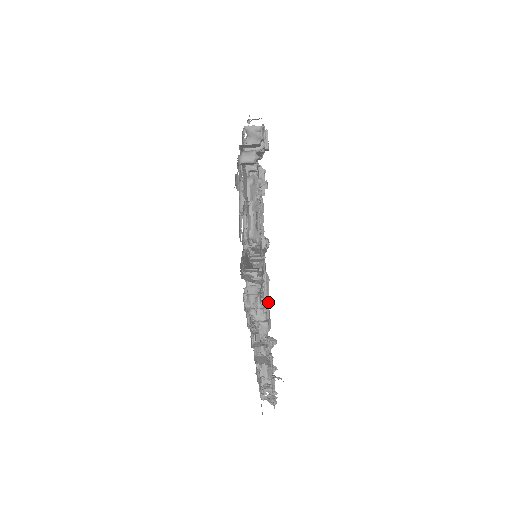
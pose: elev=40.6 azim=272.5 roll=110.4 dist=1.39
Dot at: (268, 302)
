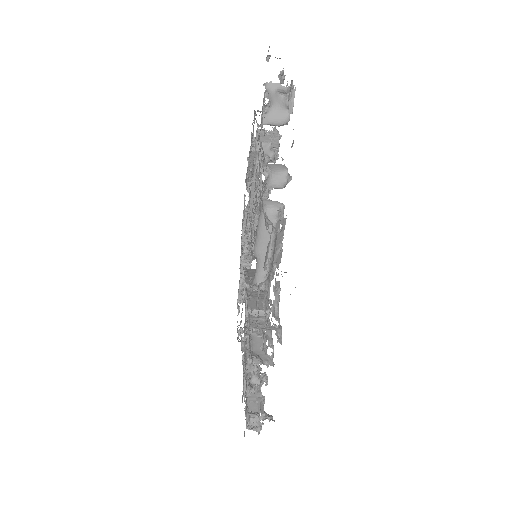
Dot at: occluded
